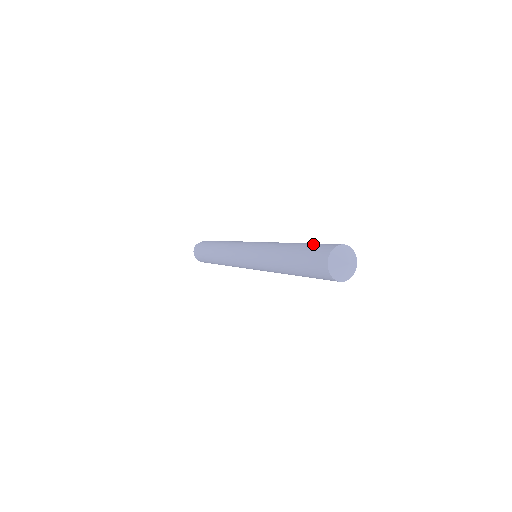
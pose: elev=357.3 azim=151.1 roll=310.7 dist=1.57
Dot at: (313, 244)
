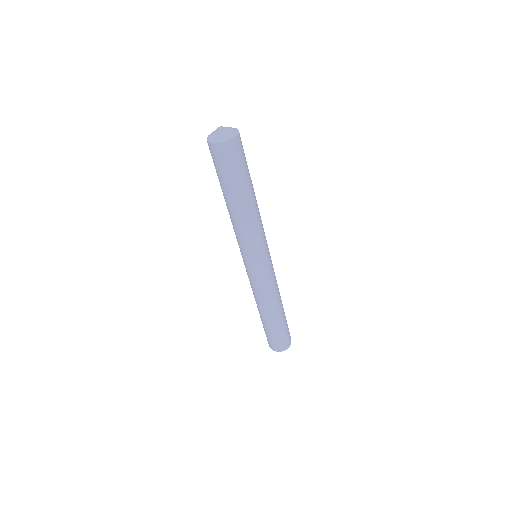
Dot at: occluded
